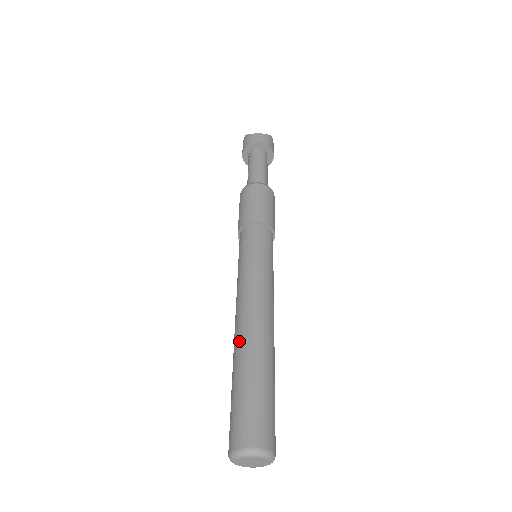
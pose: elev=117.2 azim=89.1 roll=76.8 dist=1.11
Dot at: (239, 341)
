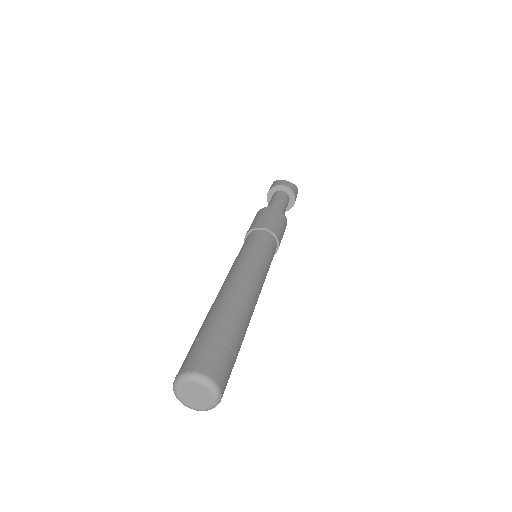
Dot at: (218, 299)
